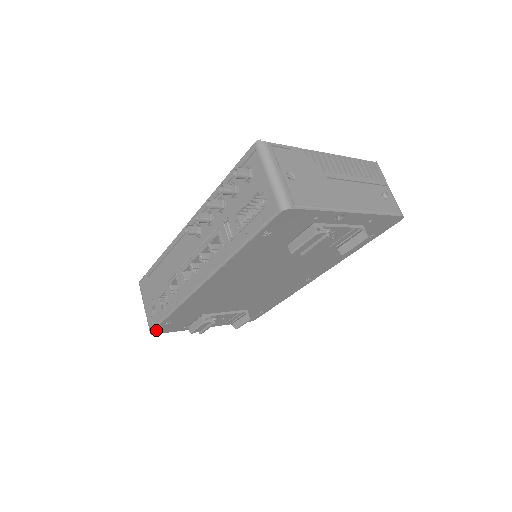
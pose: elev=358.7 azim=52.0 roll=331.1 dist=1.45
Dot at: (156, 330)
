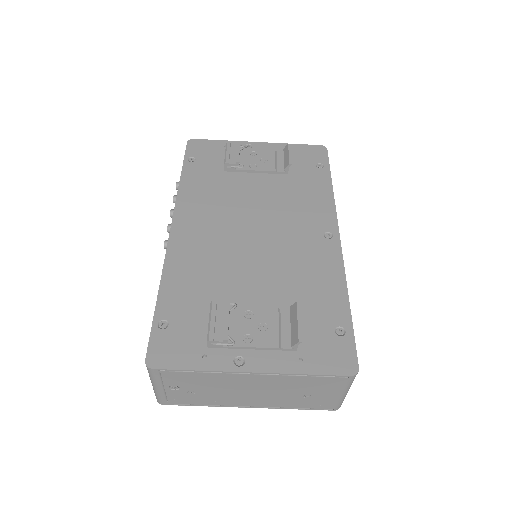
Dot at: (152, 351)
